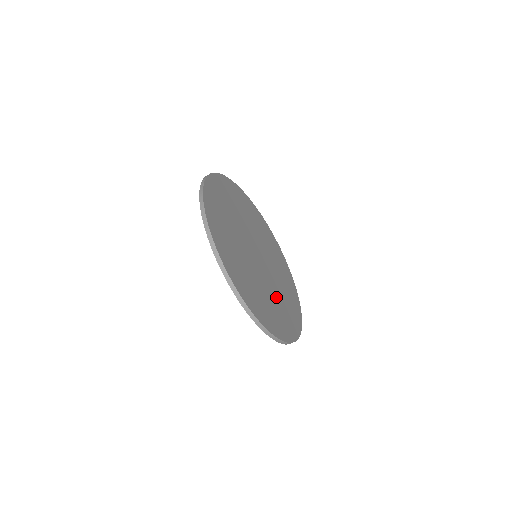
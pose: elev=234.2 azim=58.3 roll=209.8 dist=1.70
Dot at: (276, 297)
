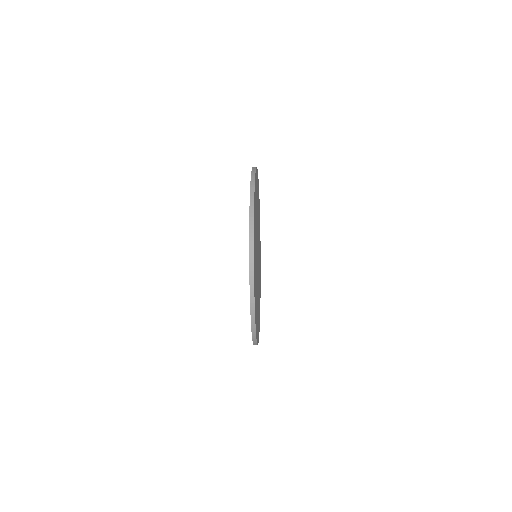
Dot at: (259, 273)
